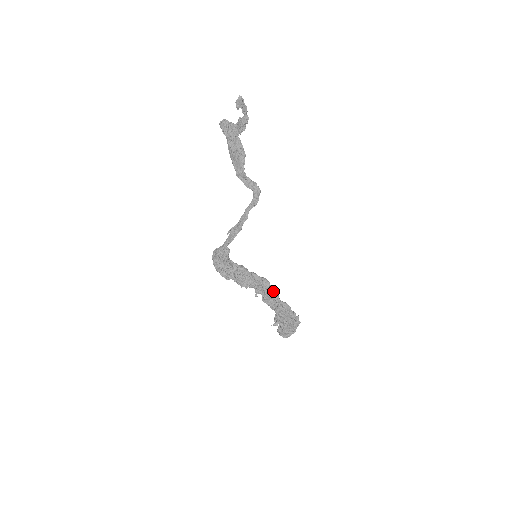
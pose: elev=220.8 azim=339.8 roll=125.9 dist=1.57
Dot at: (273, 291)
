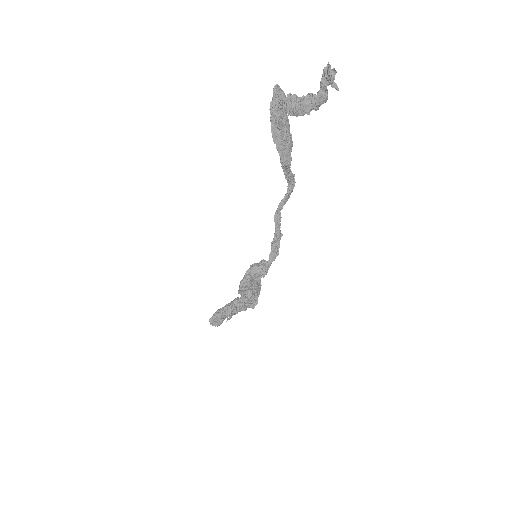
Dot at: occluded
